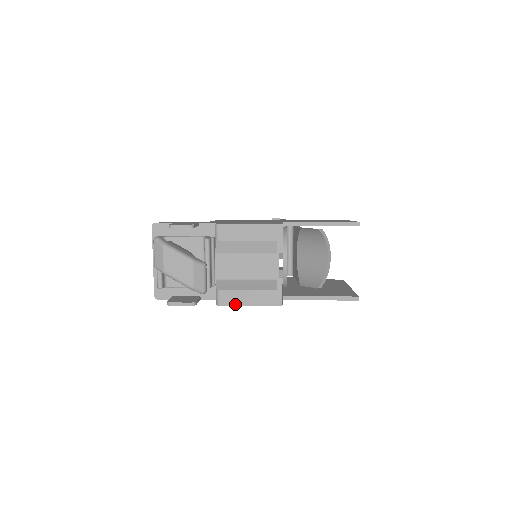
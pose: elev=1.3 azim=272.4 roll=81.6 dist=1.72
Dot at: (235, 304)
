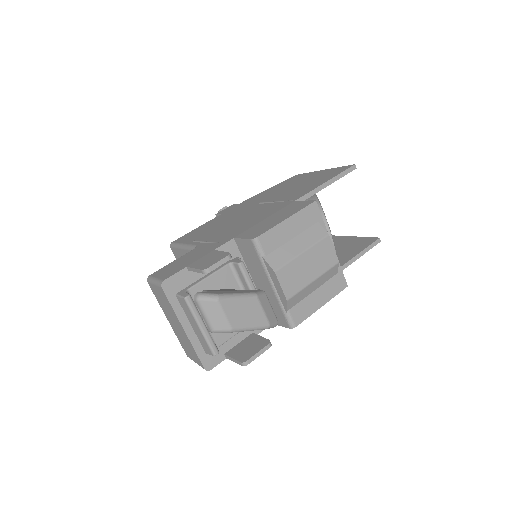
Dot at: (309, 314)
